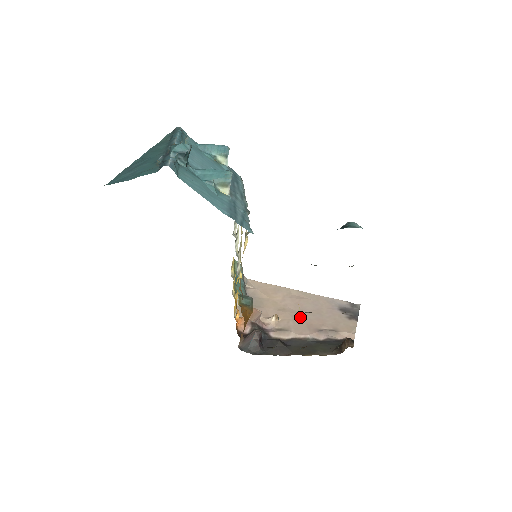
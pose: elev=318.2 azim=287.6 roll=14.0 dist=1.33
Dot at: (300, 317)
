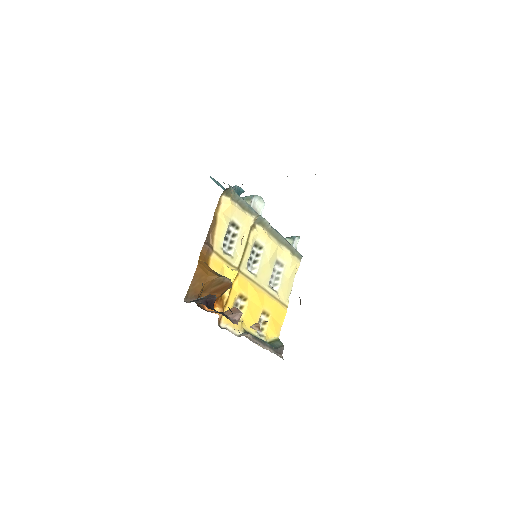
Dot at: occluded
